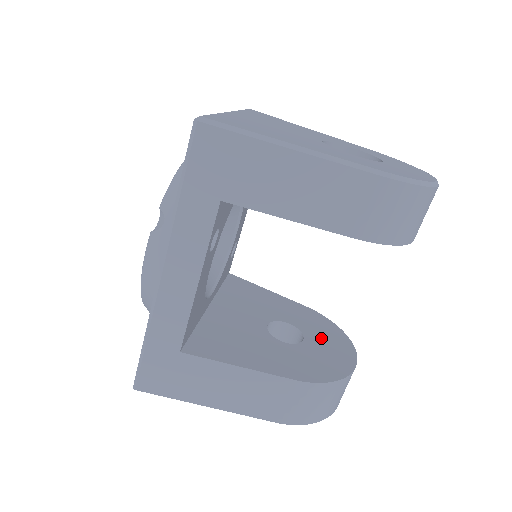
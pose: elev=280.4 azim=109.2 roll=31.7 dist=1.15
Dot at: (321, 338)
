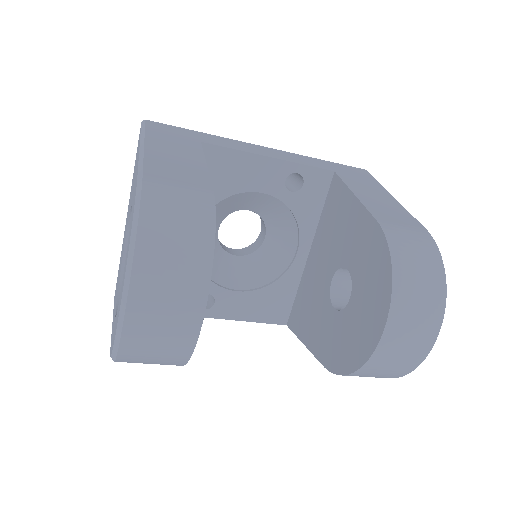
Dot at: occluded
